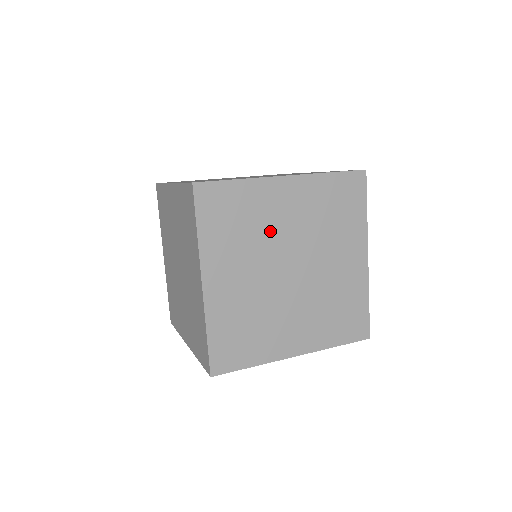
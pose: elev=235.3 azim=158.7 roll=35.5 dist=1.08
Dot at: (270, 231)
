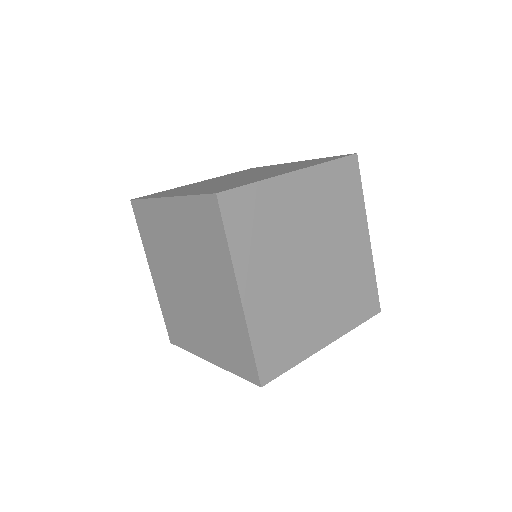
Dot at: (290, 229)
